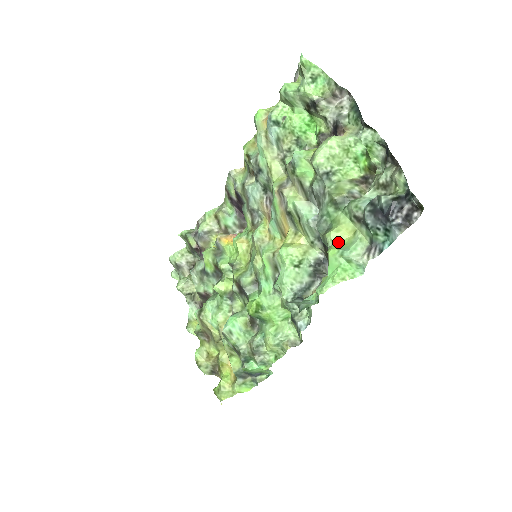
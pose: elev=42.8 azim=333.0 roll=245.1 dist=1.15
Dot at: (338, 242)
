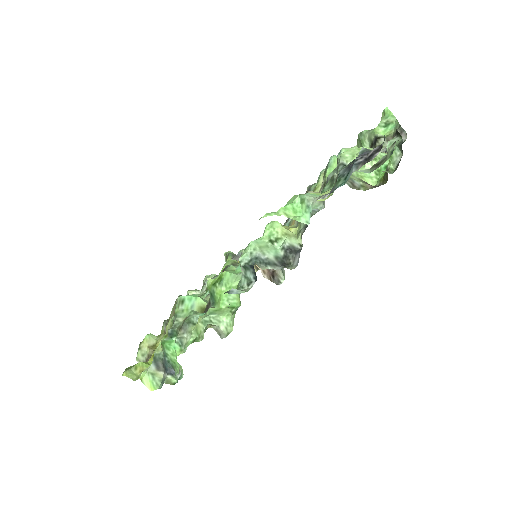
Dot at: occluded
